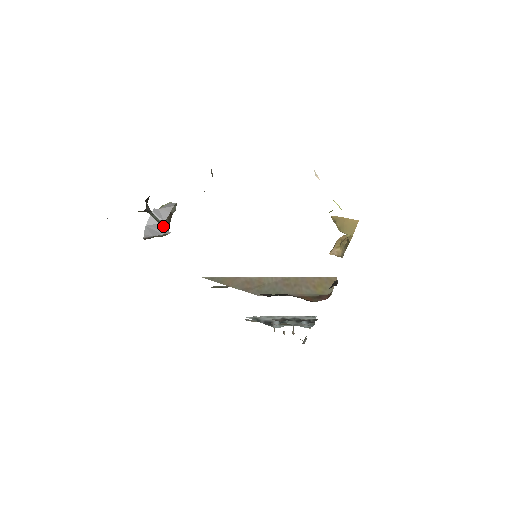
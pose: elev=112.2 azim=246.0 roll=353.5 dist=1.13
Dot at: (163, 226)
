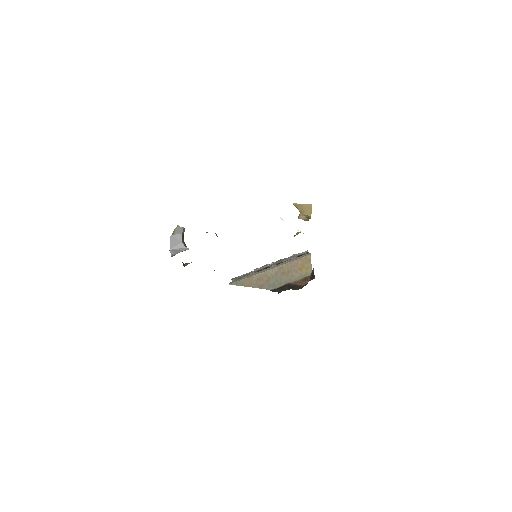
Dot at: (182, 245)
